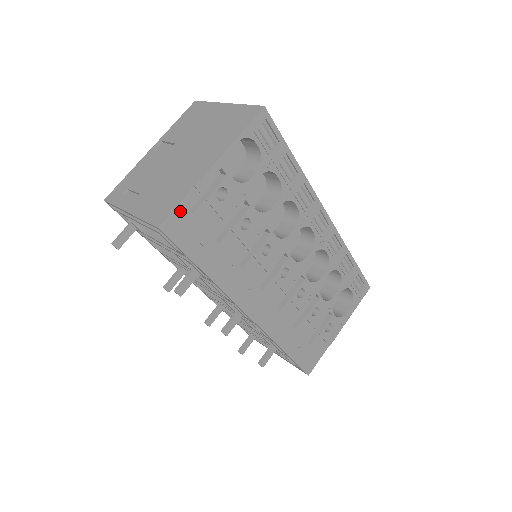
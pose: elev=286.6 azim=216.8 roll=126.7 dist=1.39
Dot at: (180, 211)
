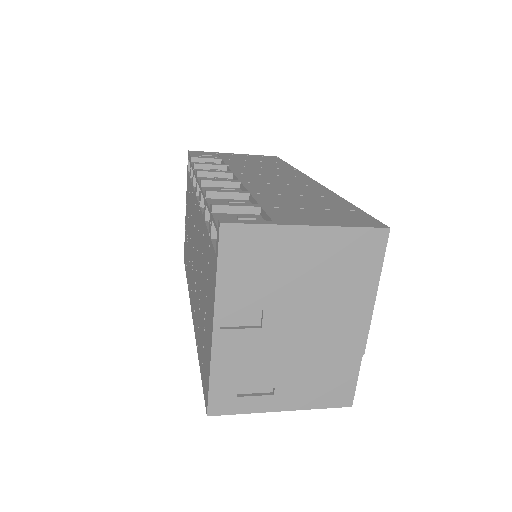
Dot at: (354, 378)
